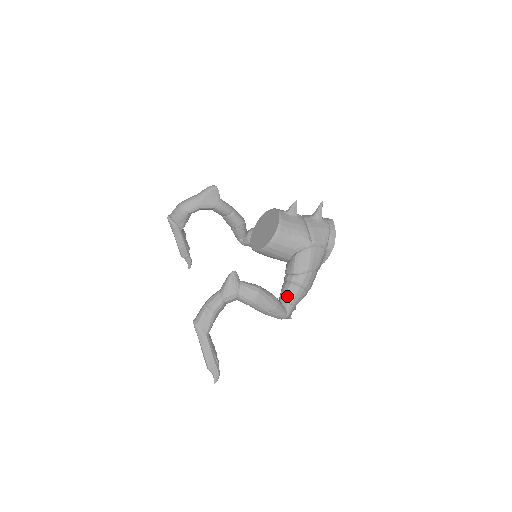
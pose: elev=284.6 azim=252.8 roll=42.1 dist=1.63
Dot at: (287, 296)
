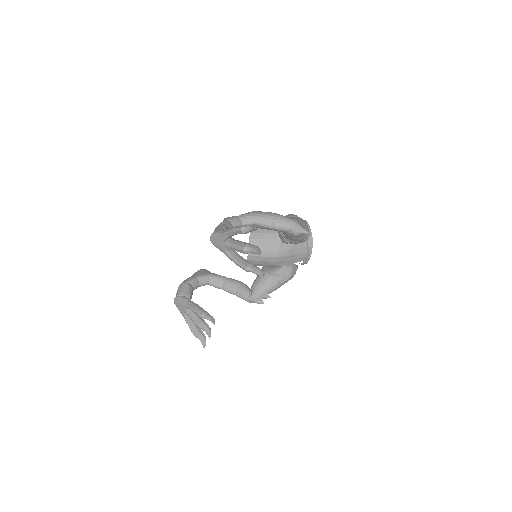
Dot at: occluded
